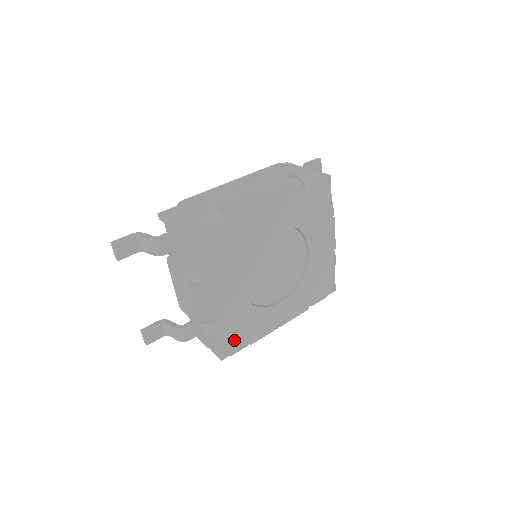
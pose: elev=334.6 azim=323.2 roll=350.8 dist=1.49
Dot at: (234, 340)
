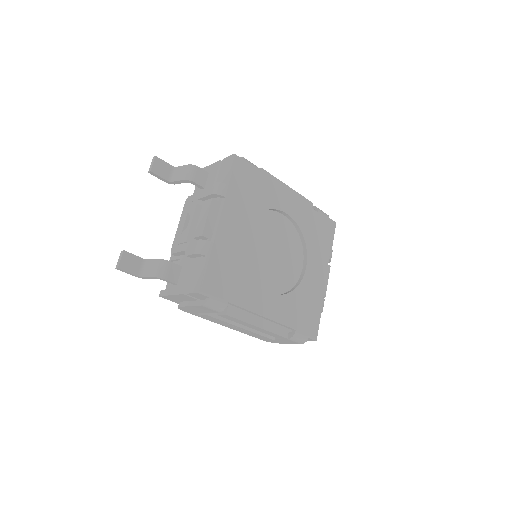
Dot at: (218, 283)
